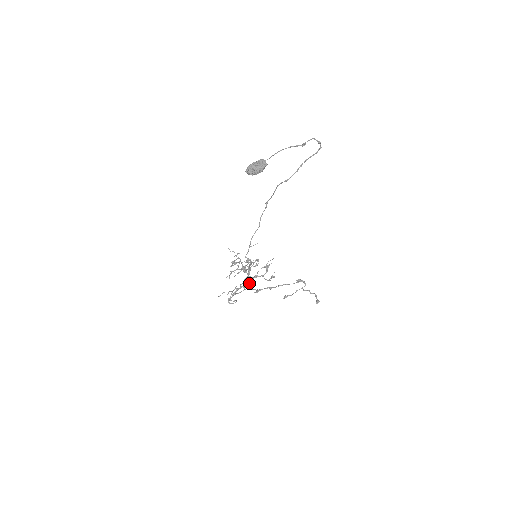
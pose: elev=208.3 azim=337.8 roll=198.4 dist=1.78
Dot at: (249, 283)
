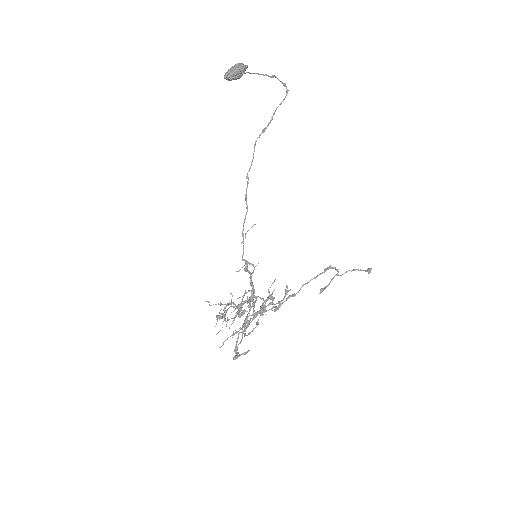
Dot at: occluded
